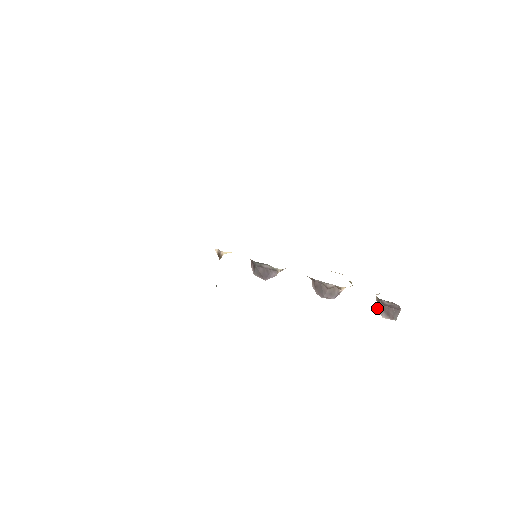
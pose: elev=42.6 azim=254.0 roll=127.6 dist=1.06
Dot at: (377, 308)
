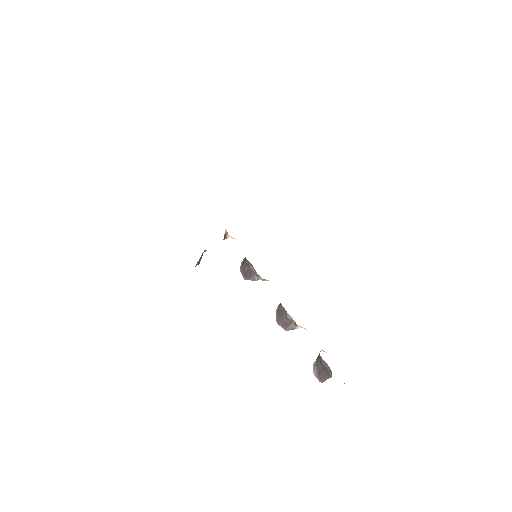
Dot at: (314, 362)
